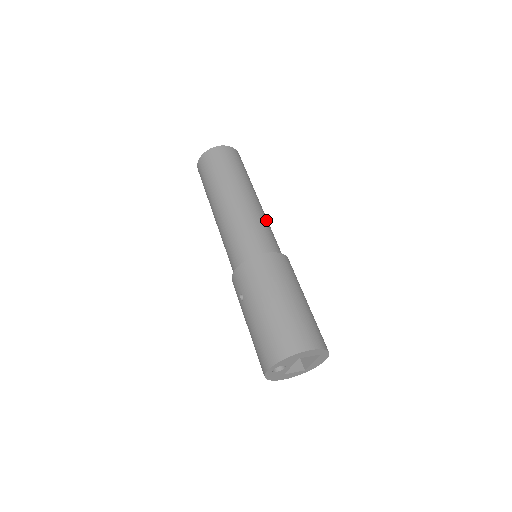
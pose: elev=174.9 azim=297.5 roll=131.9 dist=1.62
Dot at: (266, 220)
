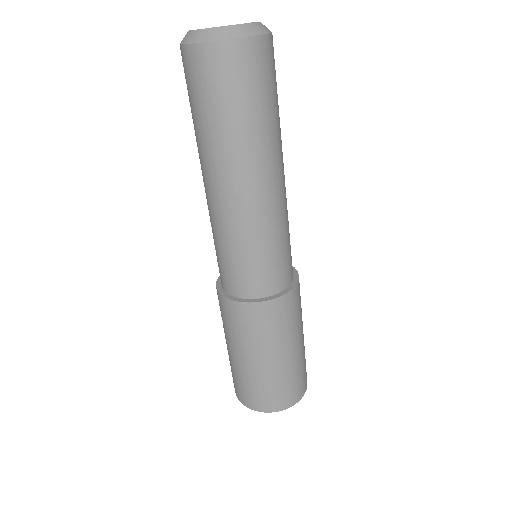
Dot at: (280, 223)
